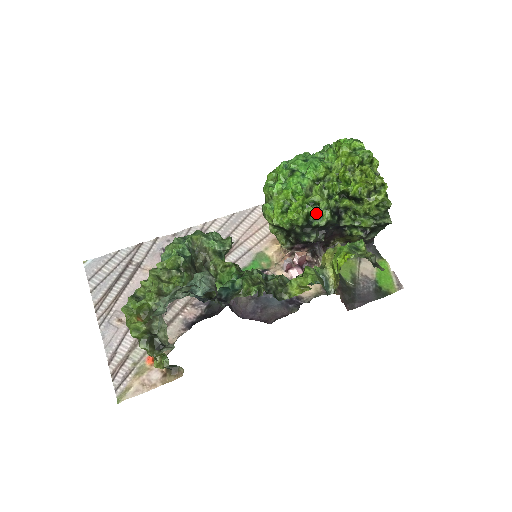
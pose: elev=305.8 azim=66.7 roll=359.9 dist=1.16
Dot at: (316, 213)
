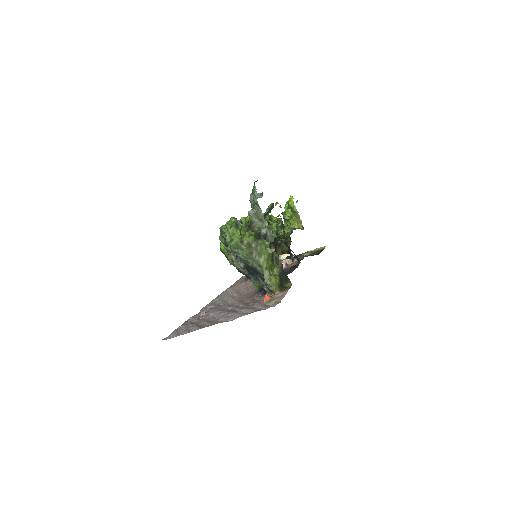
Dot at: occluded
